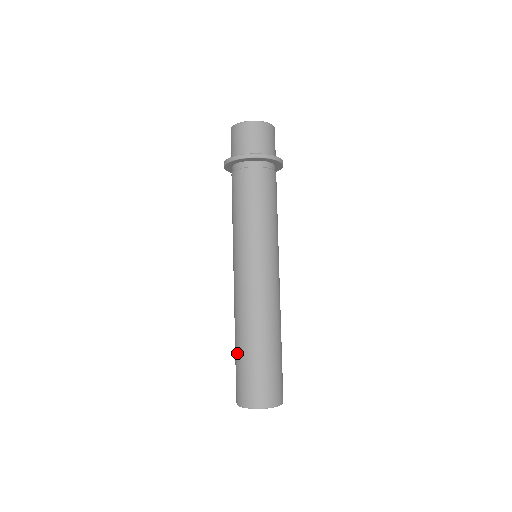
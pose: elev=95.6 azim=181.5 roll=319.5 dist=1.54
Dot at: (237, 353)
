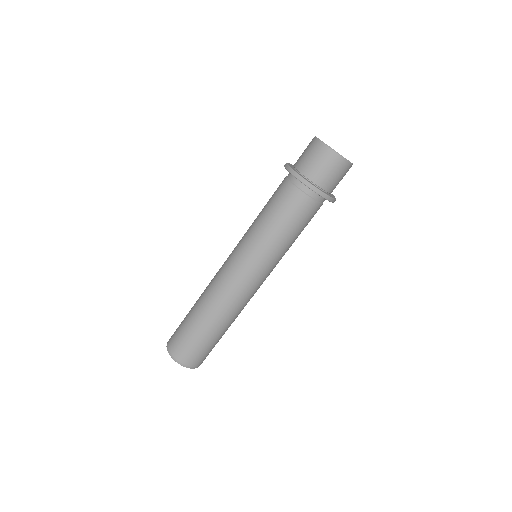
Dot at: occluded
